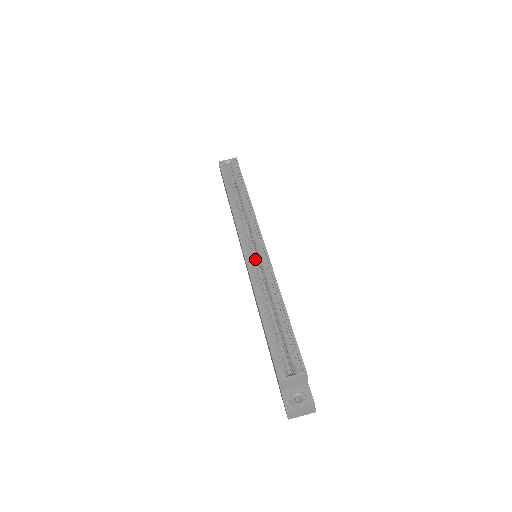
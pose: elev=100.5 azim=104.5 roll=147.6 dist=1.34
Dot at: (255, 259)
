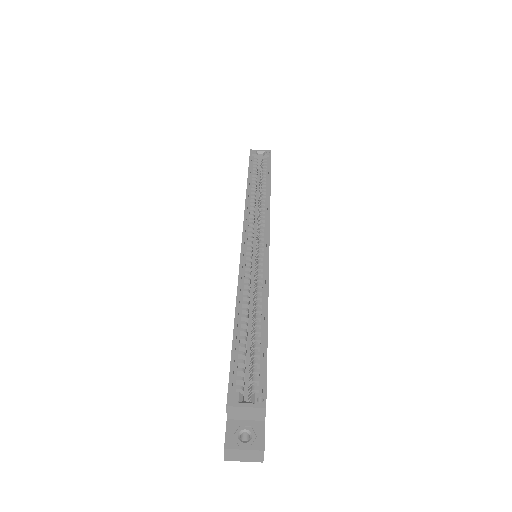
Dot at: (254, 259)
